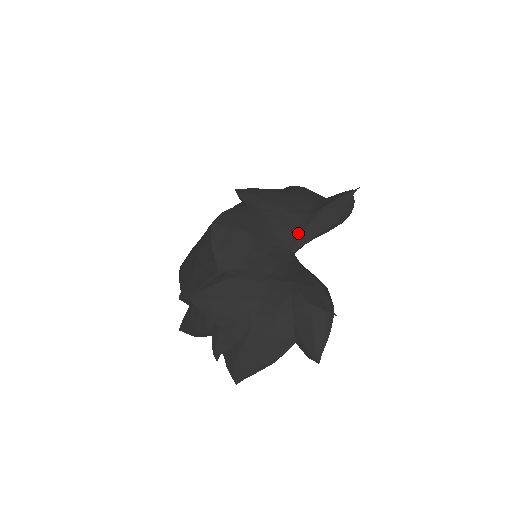
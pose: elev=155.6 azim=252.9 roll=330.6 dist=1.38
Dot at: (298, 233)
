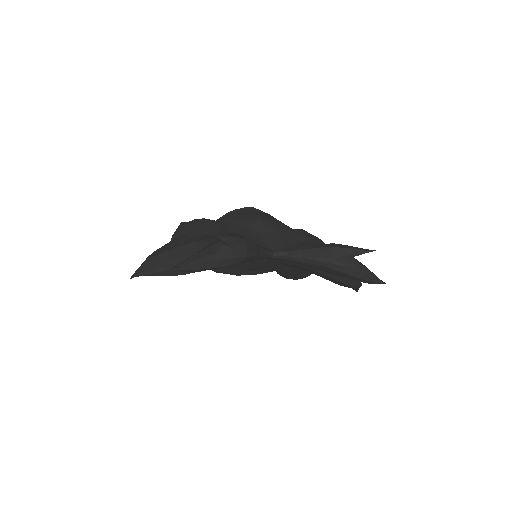
Dot at: (293, 247)
